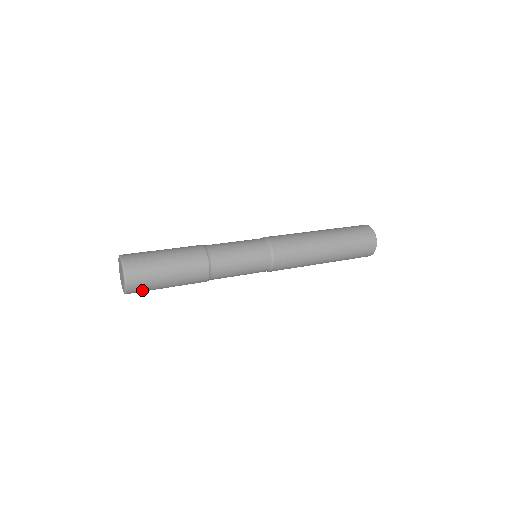
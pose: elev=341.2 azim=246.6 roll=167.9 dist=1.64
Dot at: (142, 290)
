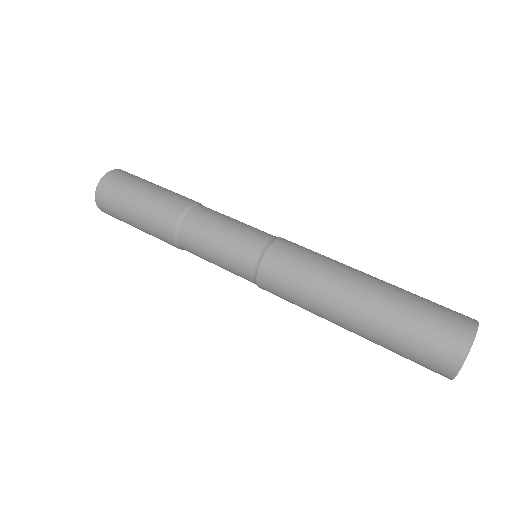
Dot at: occluded
